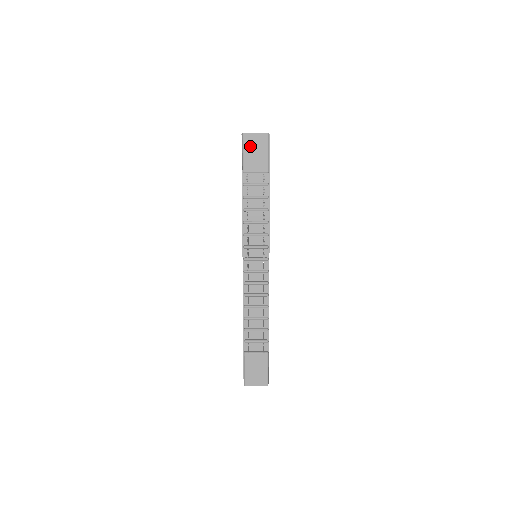
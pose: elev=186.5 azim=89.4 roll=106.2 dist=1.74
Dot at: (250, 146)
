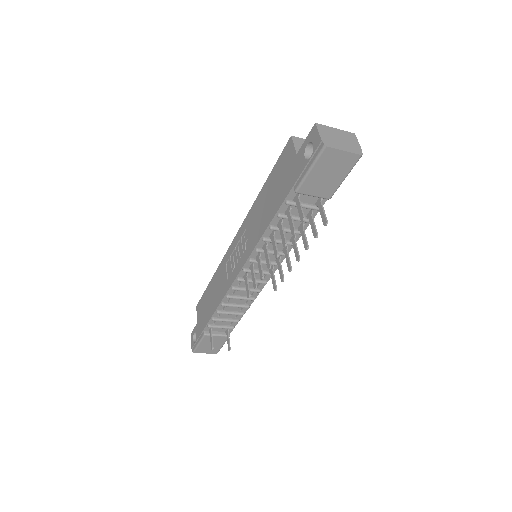
Dot at: (326, 165)
